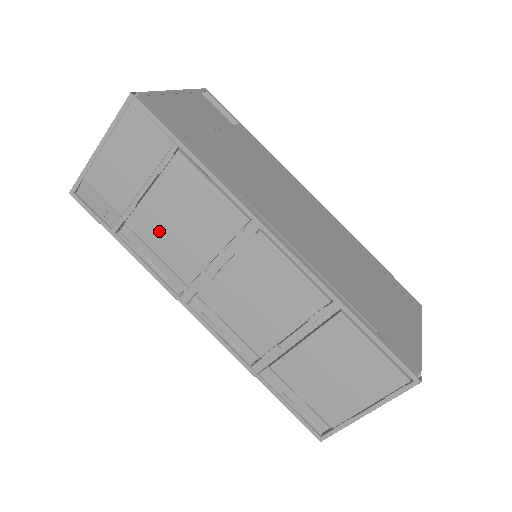
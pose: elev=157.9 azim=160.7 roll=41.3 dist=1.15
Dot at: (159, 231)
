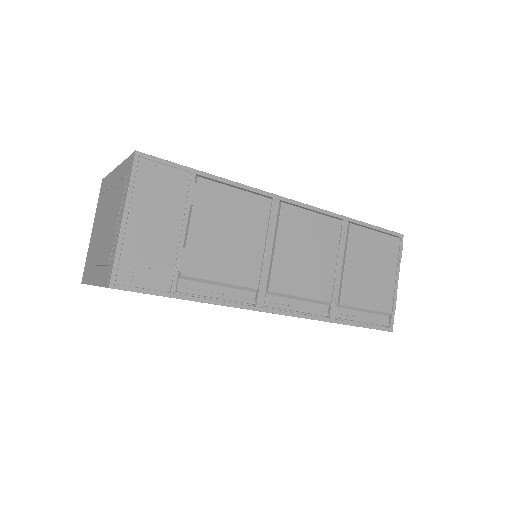
Dot at: (214, 258)
